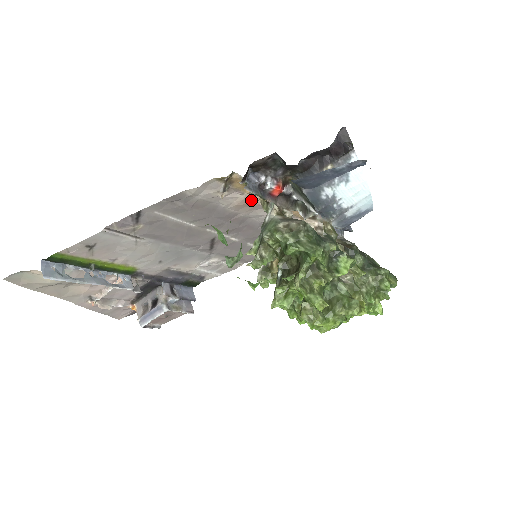
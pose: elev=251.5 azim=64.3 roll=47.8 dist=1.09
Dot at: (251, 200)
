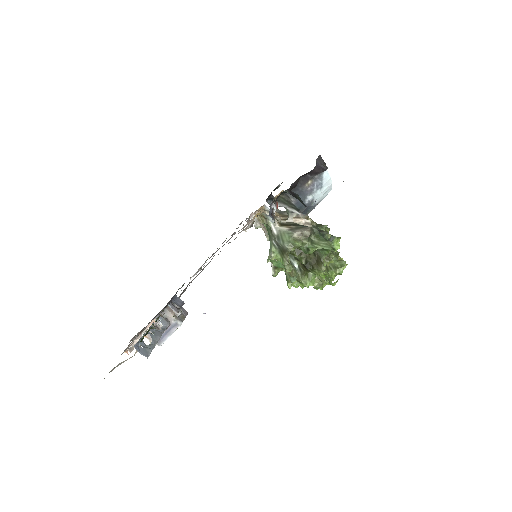
Dot at: occluded
